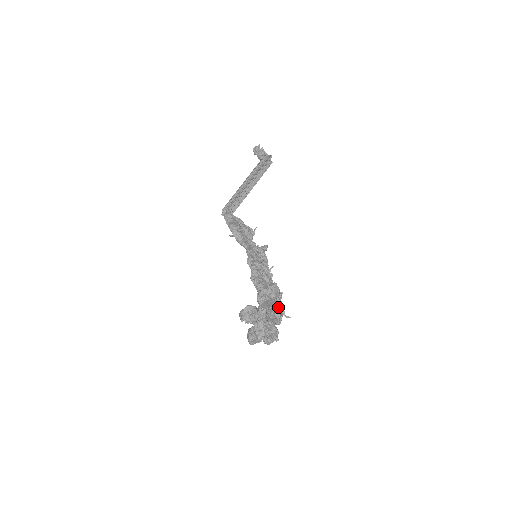
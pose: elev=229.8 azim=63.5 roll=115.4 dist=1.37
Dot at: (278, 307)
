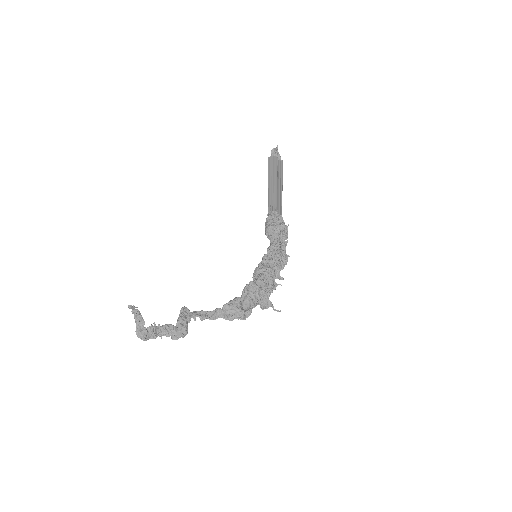
Dot at: (250, 303)
